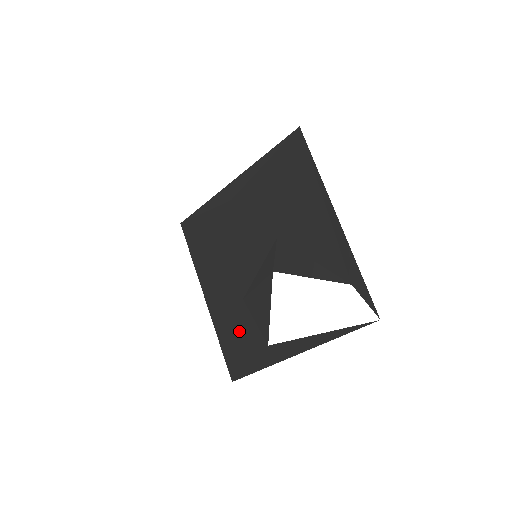
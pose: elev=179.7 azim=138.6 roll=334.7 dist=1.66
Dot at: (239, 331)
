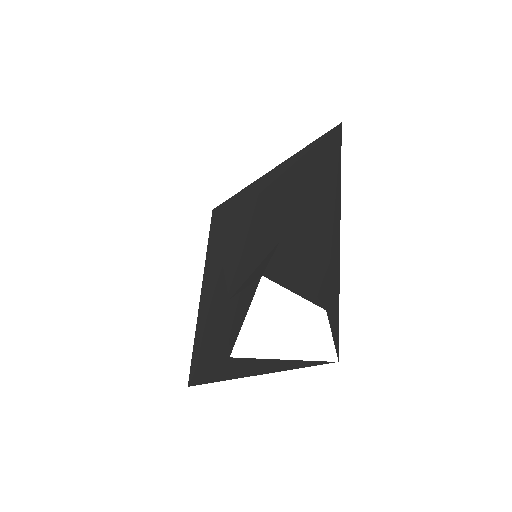
Dot at: (213, 333)
